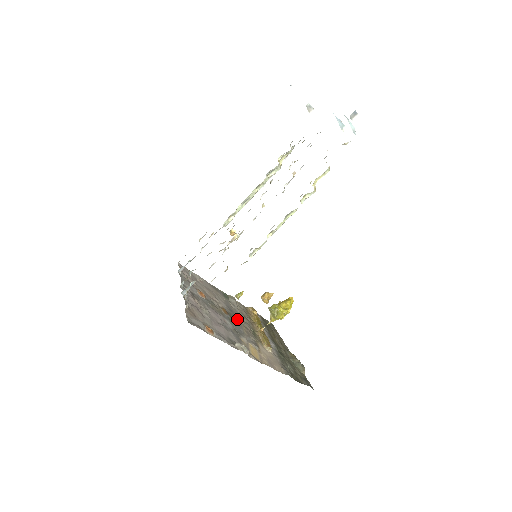
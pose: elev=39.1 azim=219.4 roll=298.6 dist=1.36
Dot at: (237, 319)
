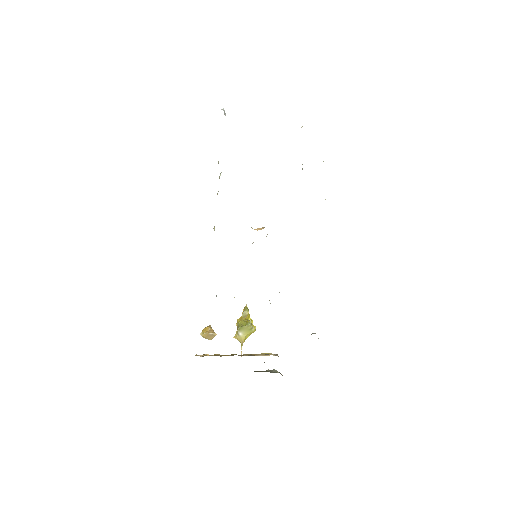
Dot at: occluded
